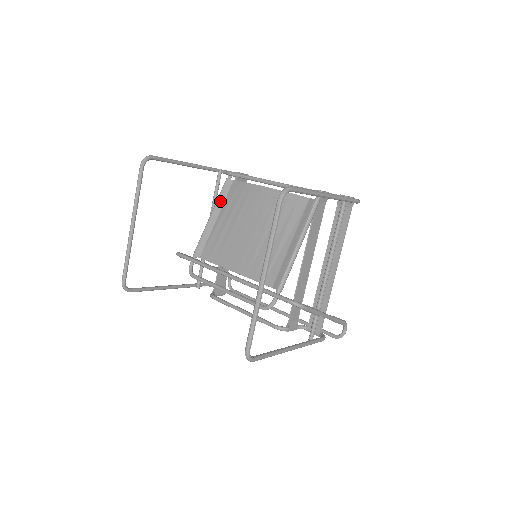
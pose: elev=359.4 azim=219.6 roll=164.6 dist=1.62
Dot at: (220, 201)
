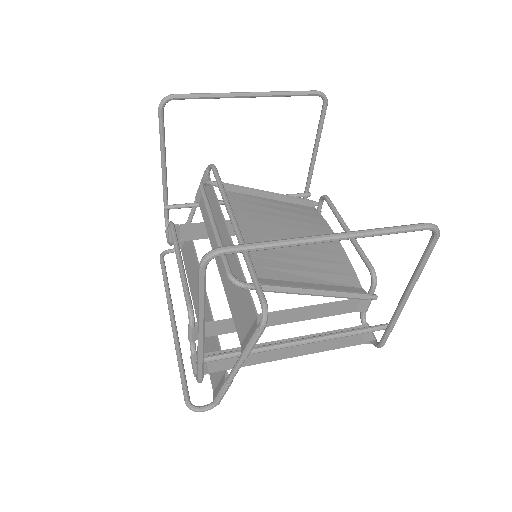
Dot at: (290, 198)
